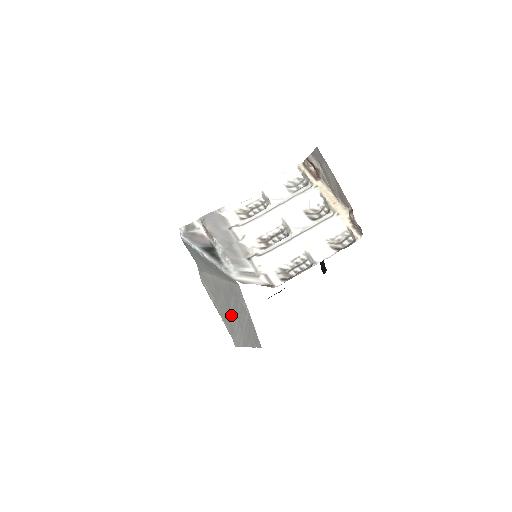
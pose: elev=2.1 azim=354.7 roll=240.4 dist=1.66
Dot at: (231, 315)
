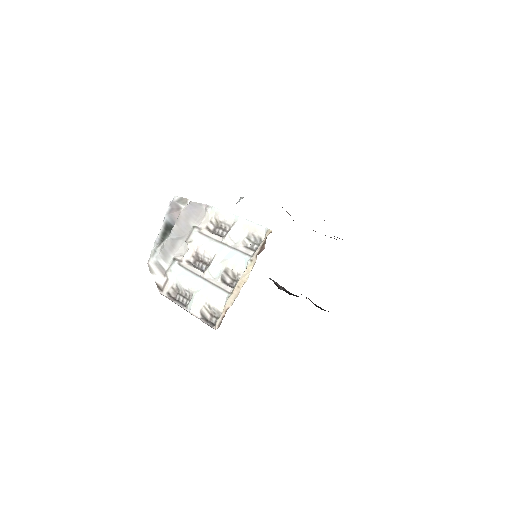
Dot at: occluded
